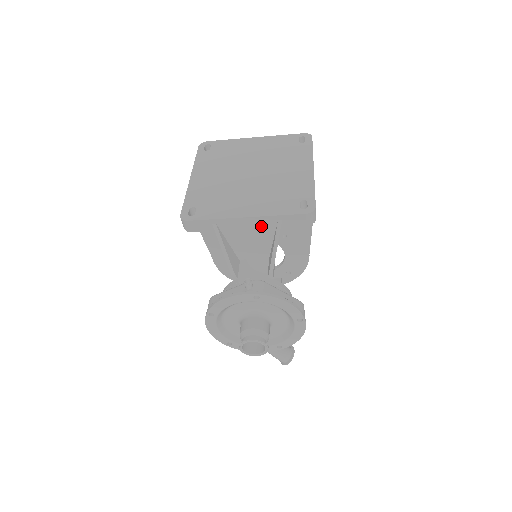
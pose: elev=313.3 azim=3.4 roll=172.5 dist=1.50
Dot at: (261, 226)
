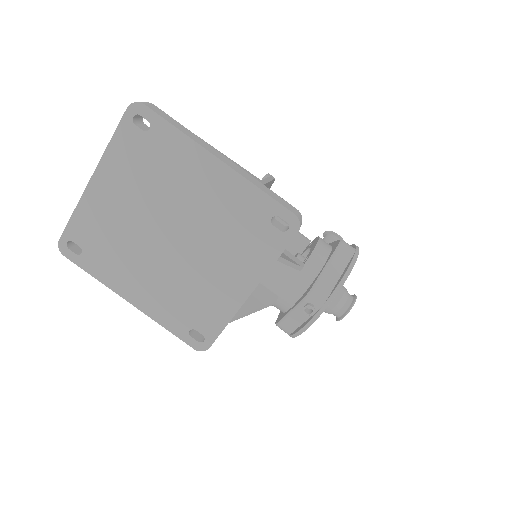
Dot at: occluded
